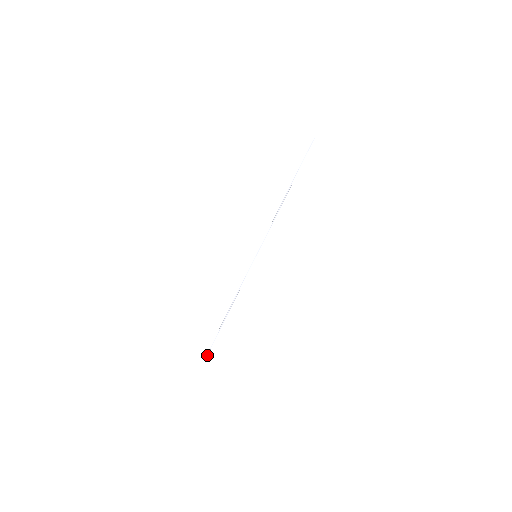
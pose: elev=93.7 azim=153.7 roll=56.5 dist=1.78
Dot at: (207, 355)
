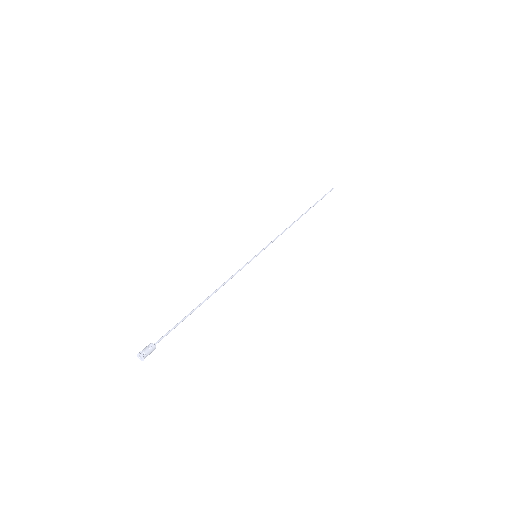
Dot at: (150, 351)
